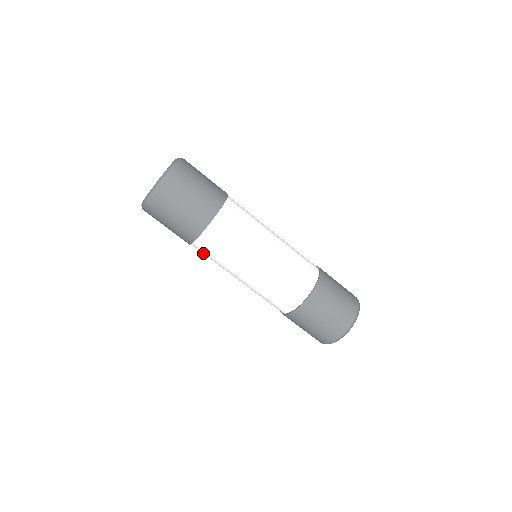
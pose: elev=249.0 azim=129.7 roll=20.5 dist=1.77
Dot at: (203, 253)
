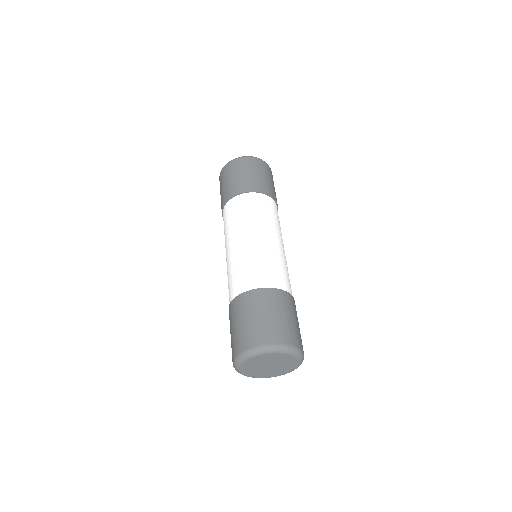
Dot at: occluded
